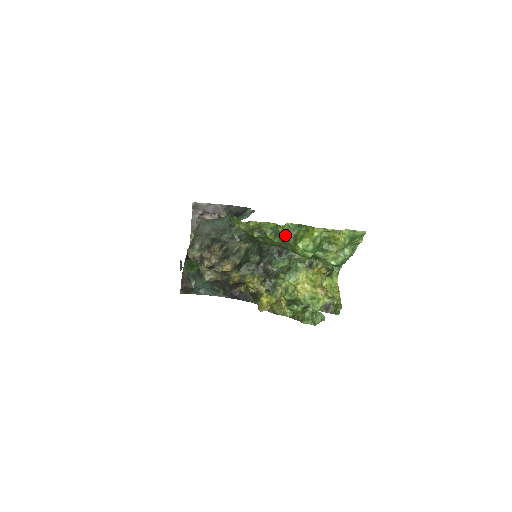
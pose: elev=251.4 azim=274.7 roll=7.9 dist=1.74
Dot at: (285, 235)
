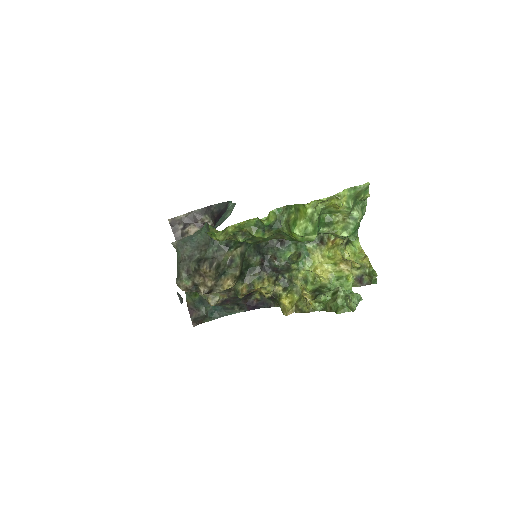
Dot at: (275, 226)
